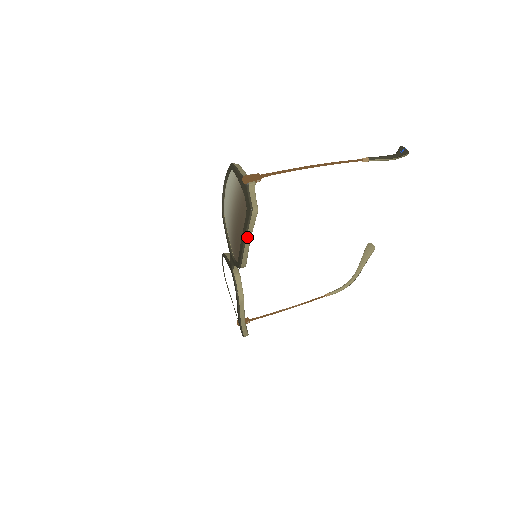
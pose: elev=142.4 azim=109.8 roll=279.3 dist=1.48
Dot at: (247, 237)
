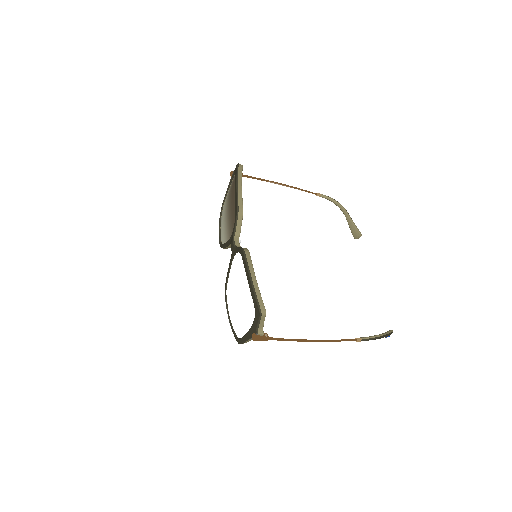
Dot at: (238, 179)
